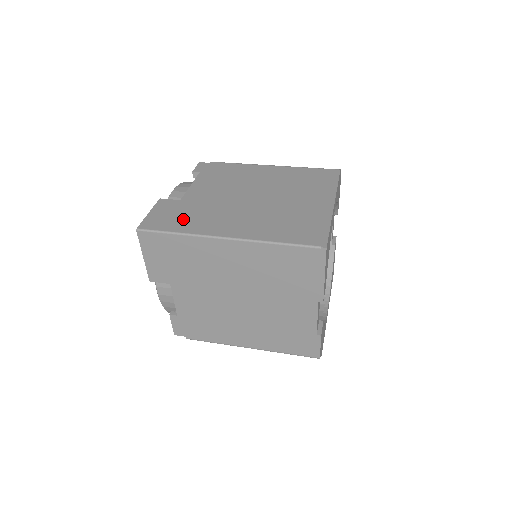
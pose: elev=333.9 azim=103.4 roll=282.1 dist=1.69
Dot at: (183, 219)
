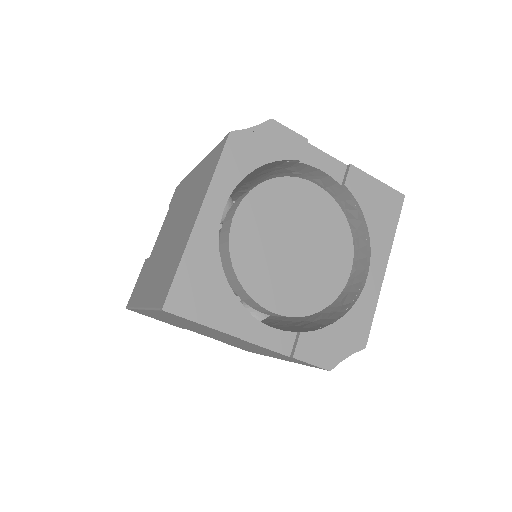
Dot at: (140, 287)
